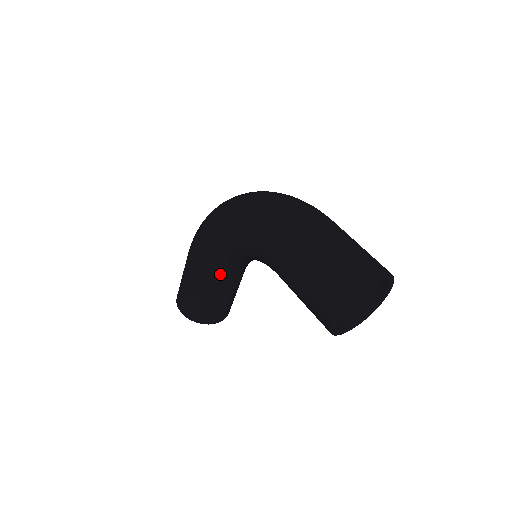
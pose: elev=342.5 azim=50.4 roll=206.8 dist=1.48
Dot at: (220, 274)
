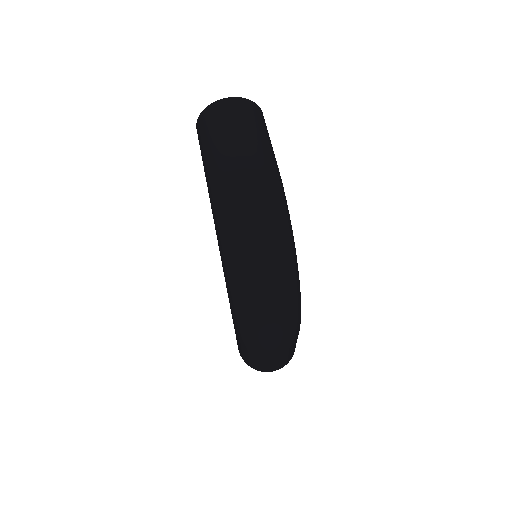
Dot at: occluded
